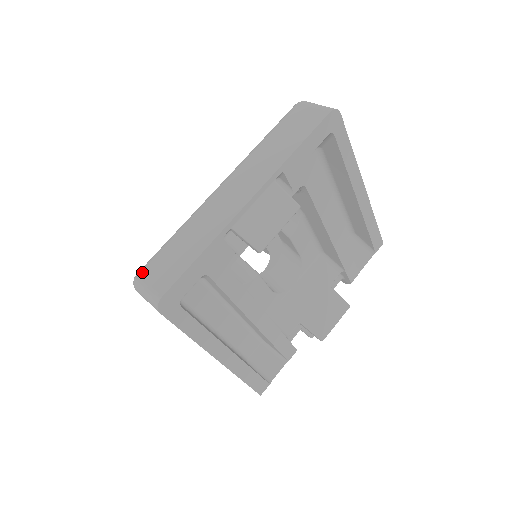
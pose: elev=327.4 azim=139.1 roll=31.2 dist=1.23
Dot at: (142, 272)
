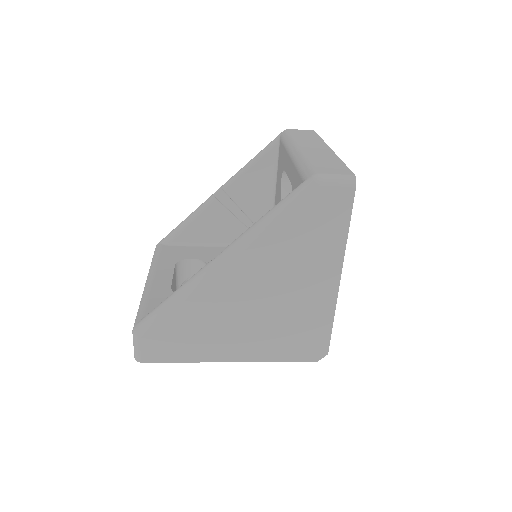
Dot at: (318, 172)
